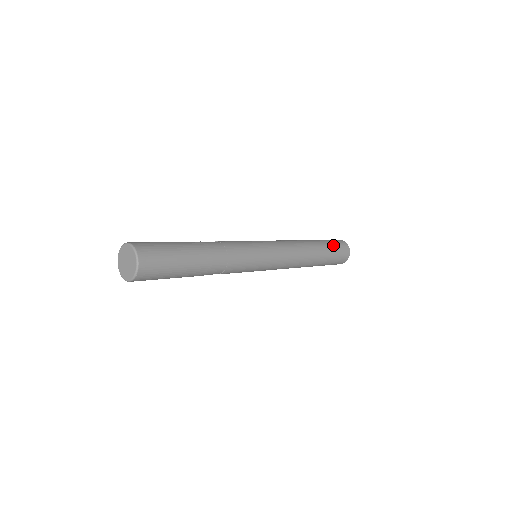
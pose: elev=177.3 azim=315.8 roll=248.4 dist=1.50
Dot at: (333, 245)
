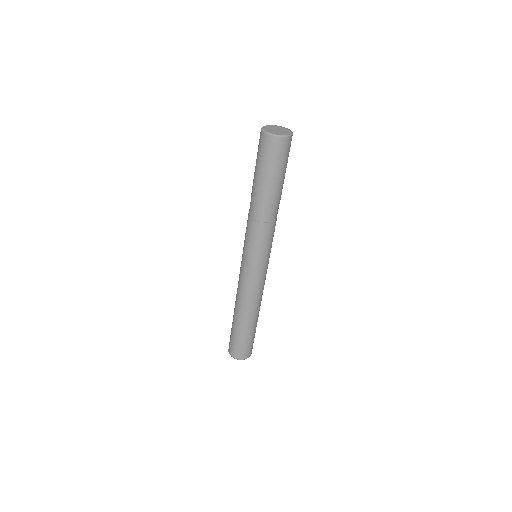
Dot at: occluded
